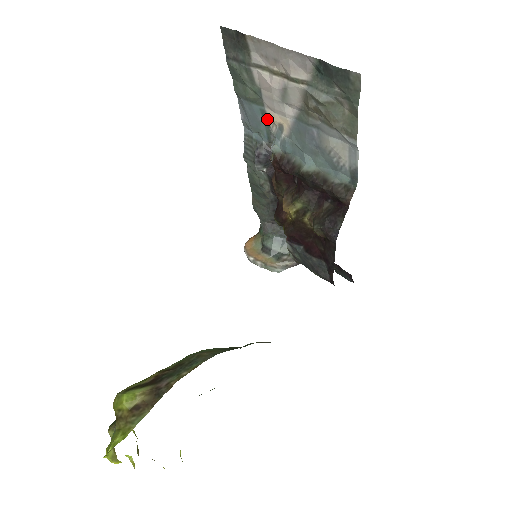
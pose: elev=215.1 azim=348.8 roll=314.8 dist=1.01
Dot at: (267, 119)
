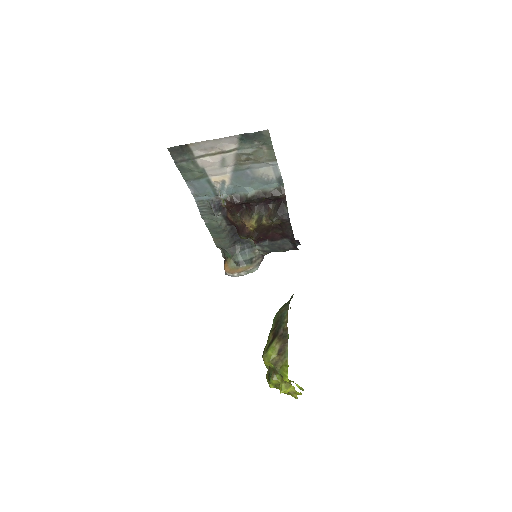
Dot at: (212, 183)
